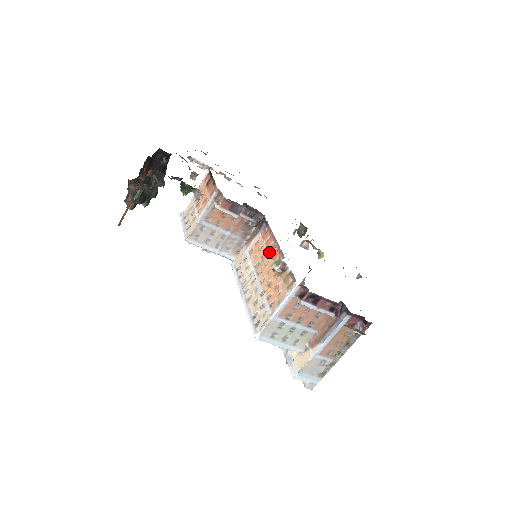
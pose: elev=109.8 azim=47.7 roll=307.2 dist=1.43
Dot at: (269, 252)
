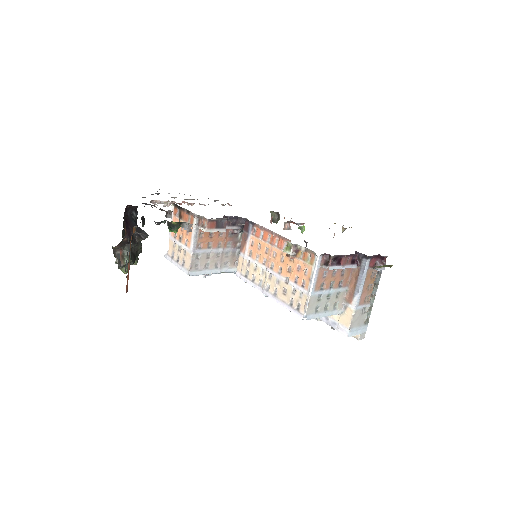
Dot at: (271, 245)
